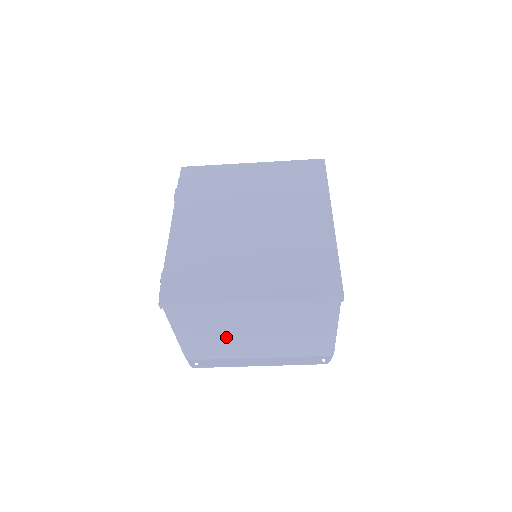
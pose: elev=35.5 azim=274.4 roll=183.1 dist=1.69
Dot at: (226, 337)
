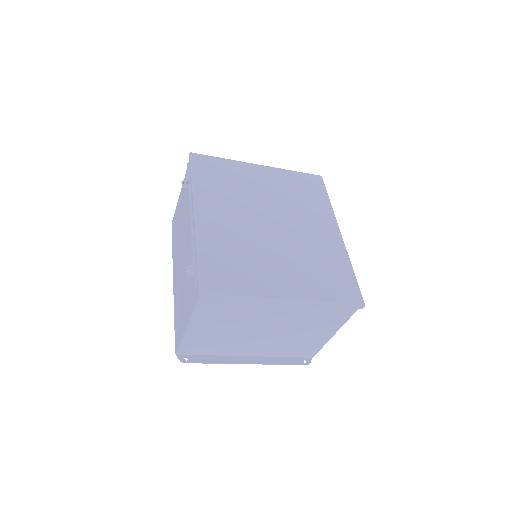
Dot at: (235, 333)
